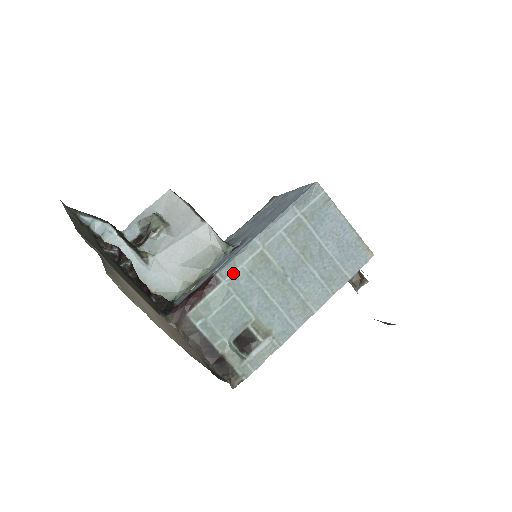
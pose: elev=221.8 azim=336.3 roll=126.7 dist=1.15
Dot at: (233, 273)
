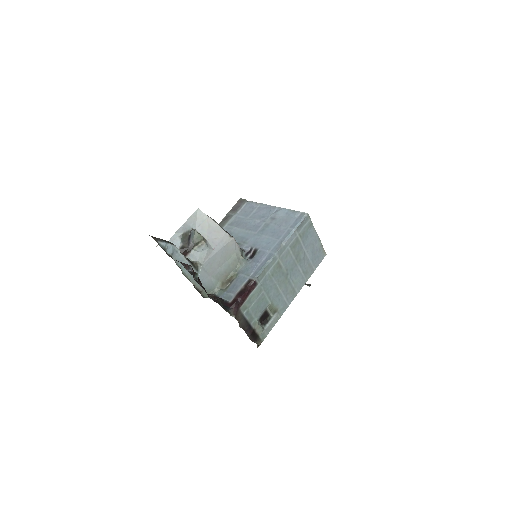
Dot at: (264, 277)
